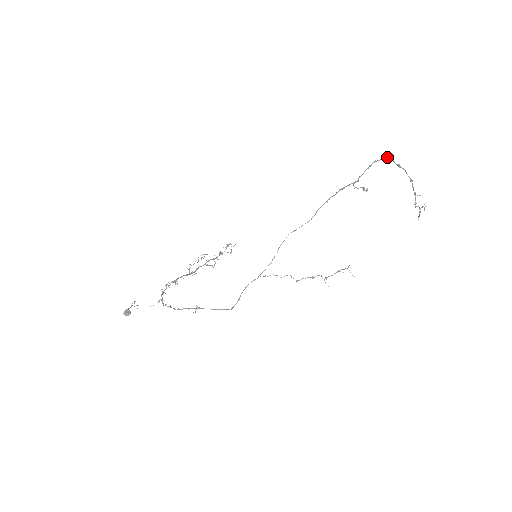
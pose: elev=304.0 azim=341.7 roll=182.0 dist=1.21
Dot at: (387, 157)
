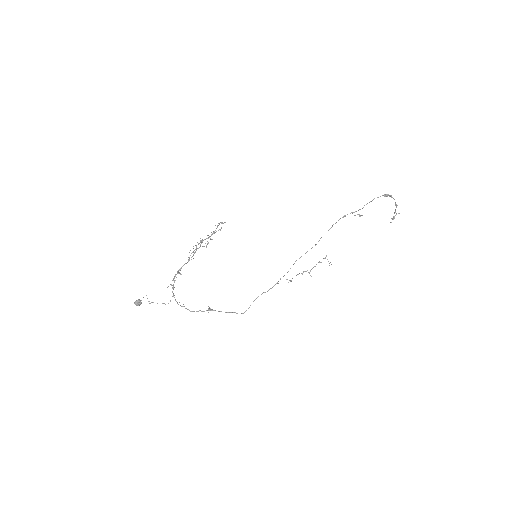
Dot at: (386, 195)
